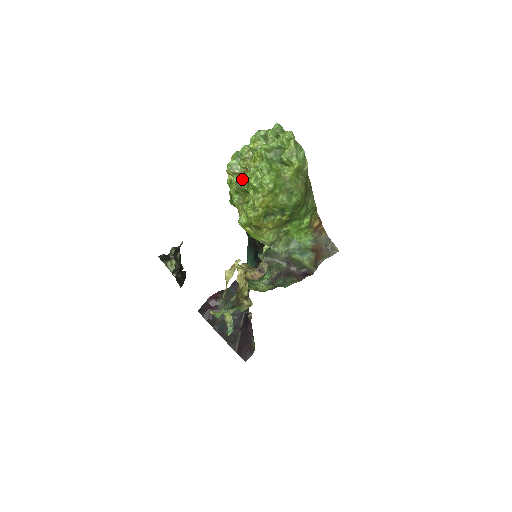
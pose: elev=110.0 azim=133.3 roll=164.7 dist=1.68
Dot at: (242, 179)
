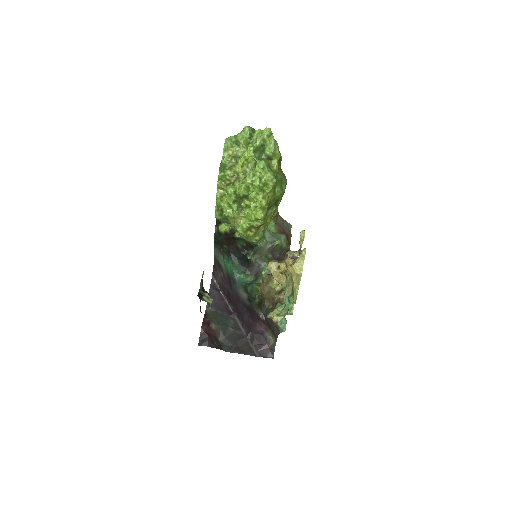
Dot at: (242, 186)
